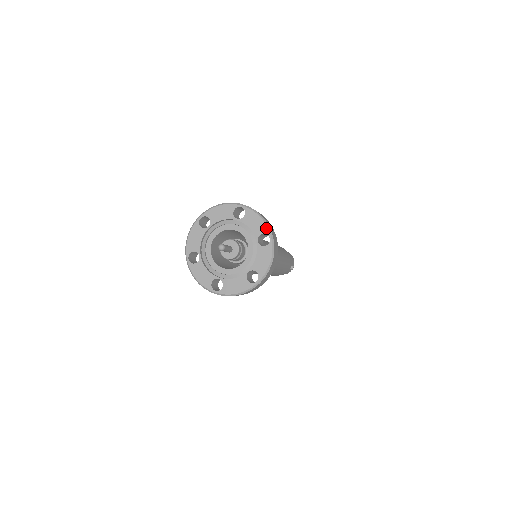
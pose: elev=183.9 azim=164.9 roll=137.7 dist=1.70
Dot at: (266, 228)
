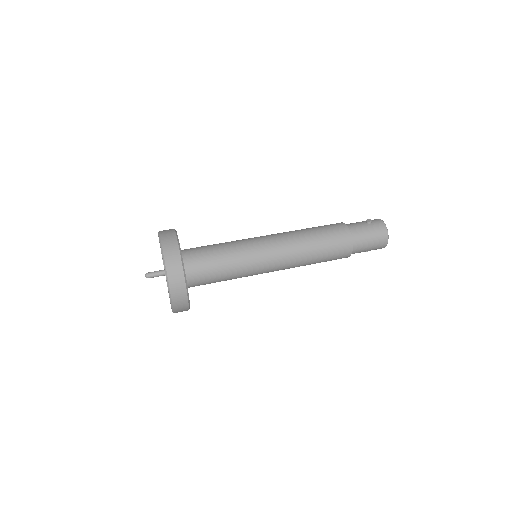
Dot at: (172, 310)
